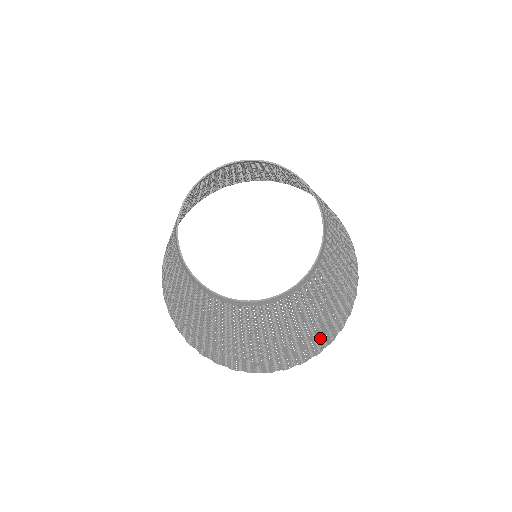
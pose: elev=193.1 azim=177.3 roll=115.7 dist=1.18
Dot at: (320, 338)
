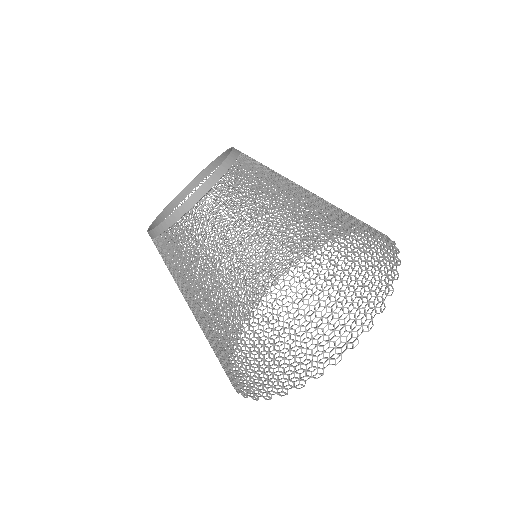
Dot at: (310, 319)
